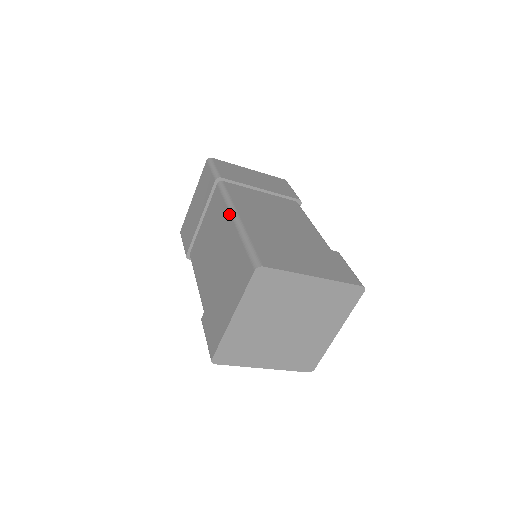
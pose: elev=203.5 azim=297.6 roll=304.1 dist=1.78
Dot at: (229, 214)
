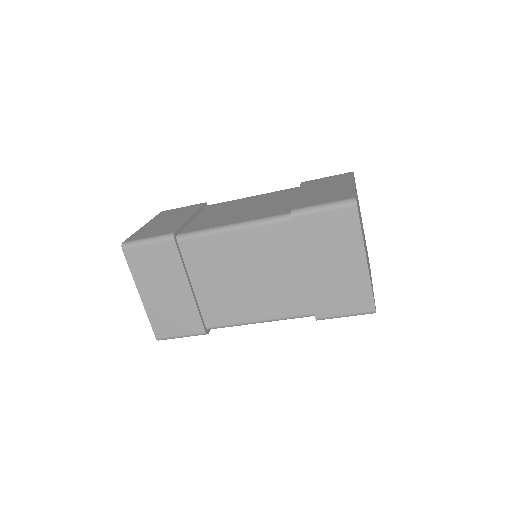
Dot at: (261, 194)
